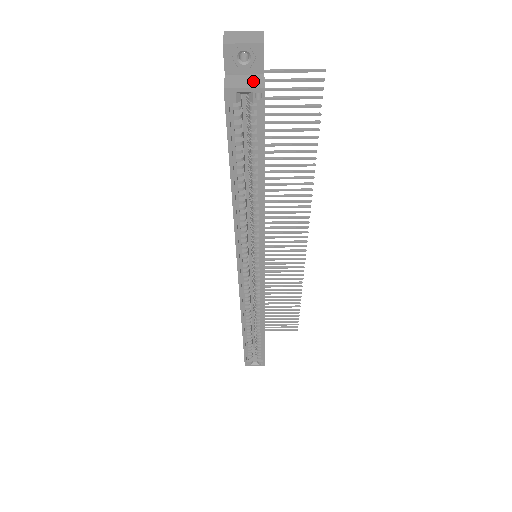
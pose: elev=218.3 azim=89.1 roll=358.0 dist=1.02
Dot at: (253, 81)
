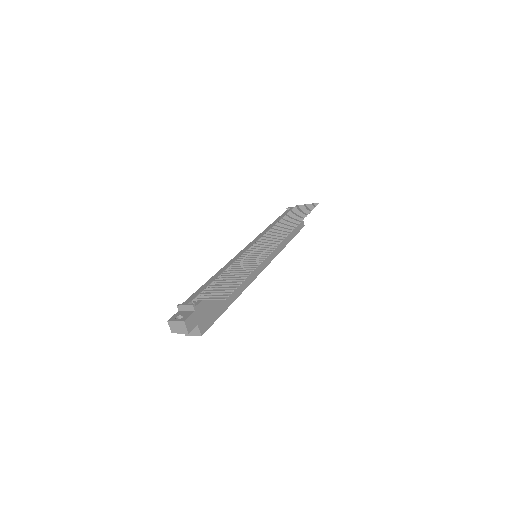
Dot at: (195, 331)
